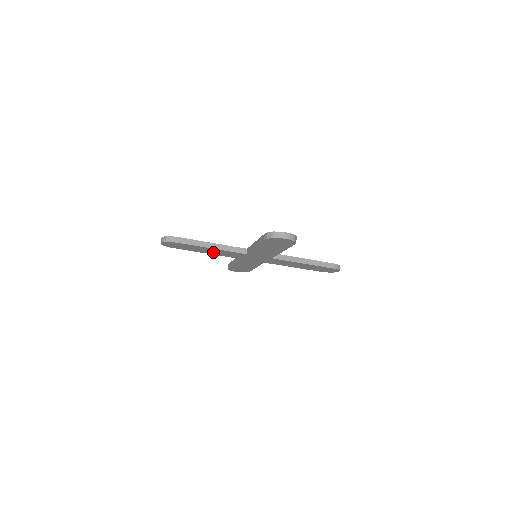
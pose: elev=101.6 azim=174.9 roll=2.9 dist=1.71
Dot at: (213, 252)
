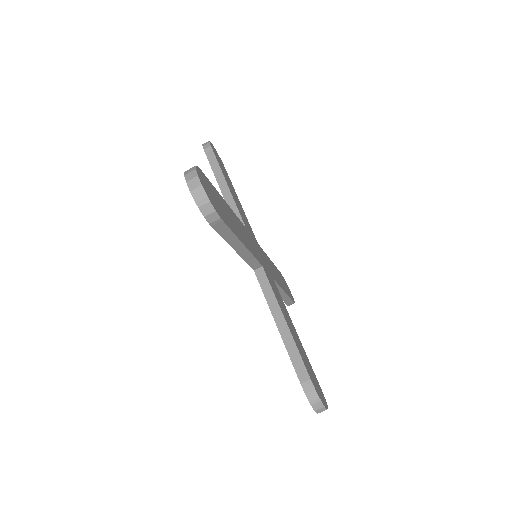
Dot at: occluded
